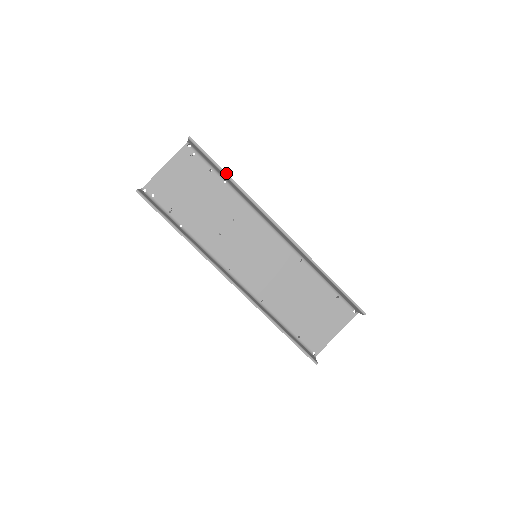
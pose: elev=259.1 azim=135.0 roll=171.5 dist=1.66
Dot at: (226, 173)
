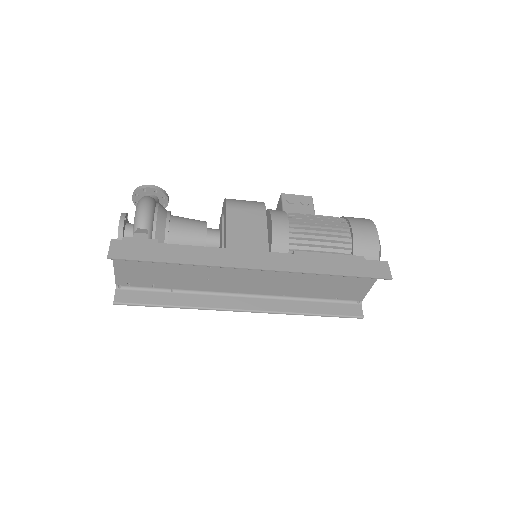
Dot at: (168, 263)
